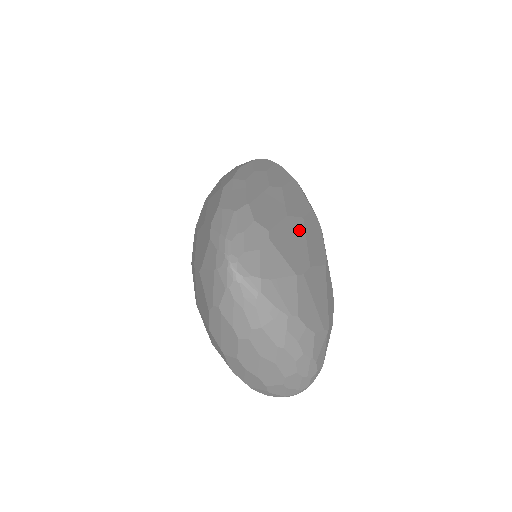
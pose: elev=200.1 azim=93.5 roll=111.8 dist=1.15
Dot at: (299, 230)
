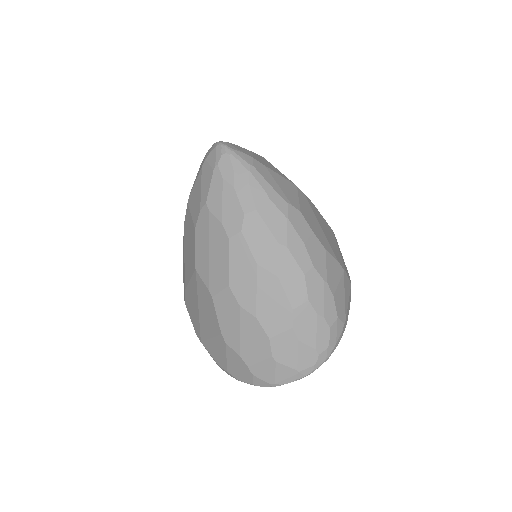
Dot at: occluded
